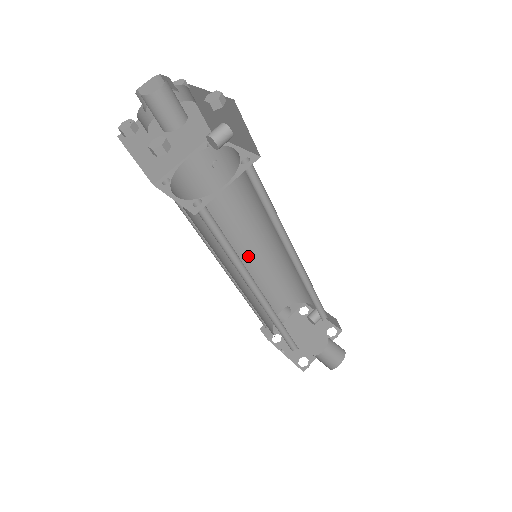
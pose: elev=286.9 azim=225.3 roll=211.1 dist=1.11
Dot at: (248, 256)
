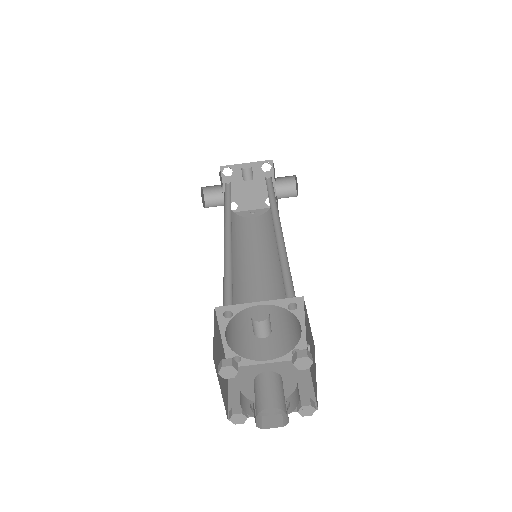
Dot at: occluded
